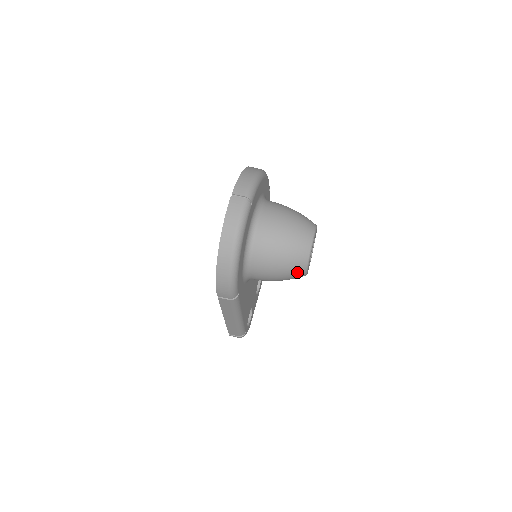
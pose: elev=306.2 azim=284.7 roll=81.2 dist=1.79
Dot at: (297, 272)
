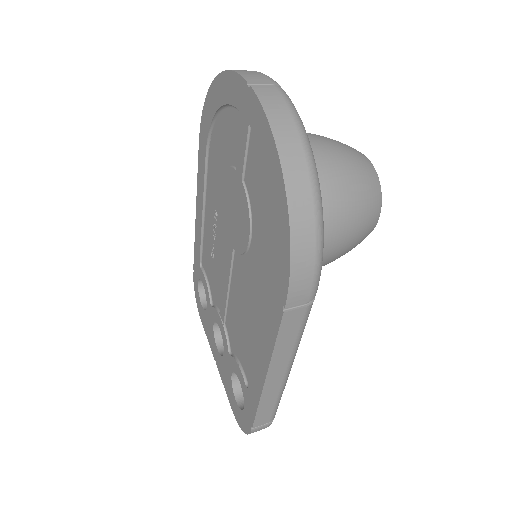
Dot at: (371, 221)
